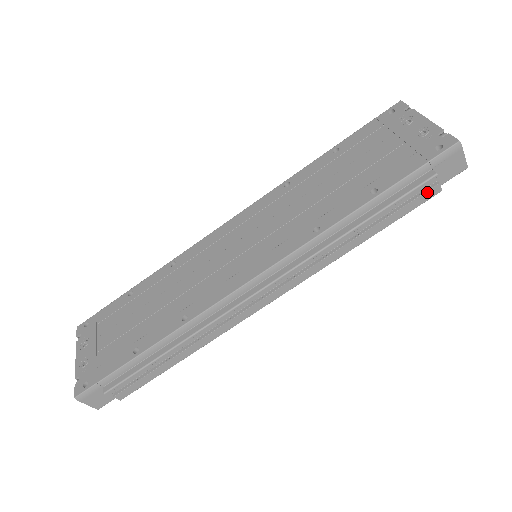
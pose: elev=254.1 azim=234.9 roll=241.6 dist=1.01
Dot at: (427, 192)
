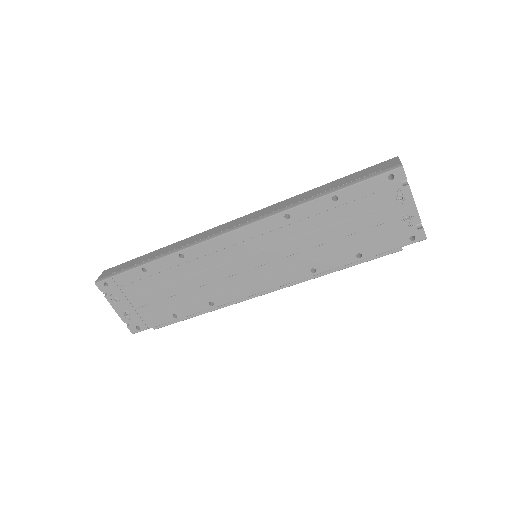
Dot at: occluded
